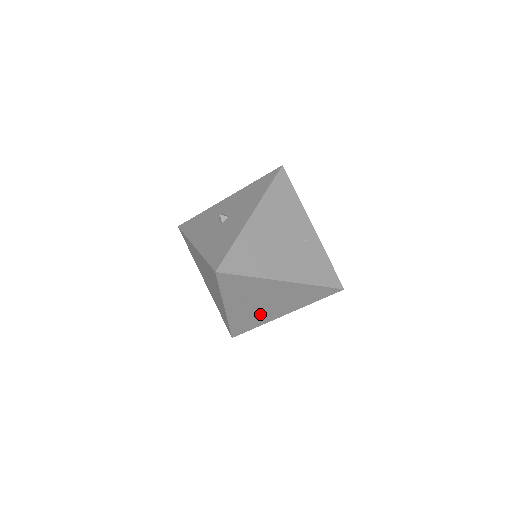
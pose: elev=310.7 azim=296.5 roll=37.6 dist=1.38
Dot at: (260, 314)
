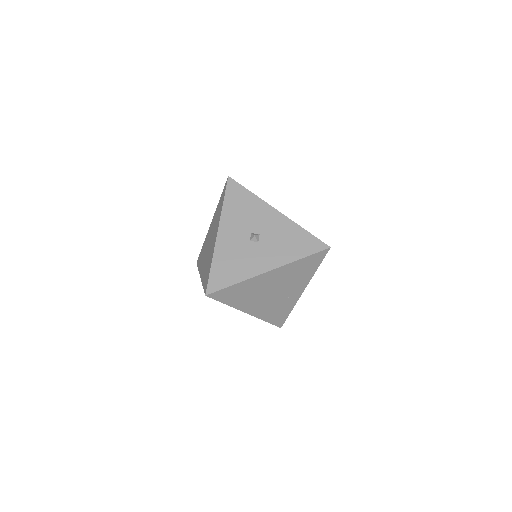
Dot at: occluded
